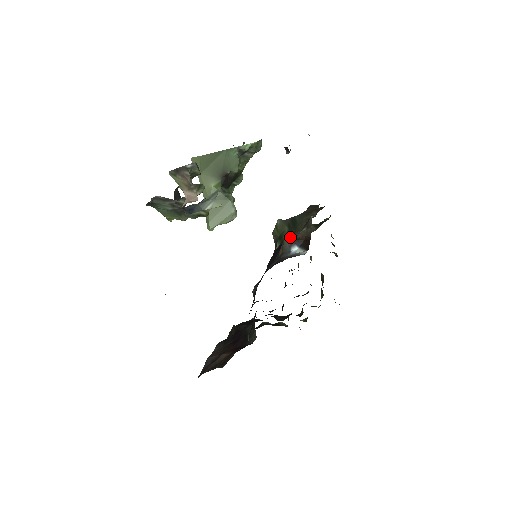
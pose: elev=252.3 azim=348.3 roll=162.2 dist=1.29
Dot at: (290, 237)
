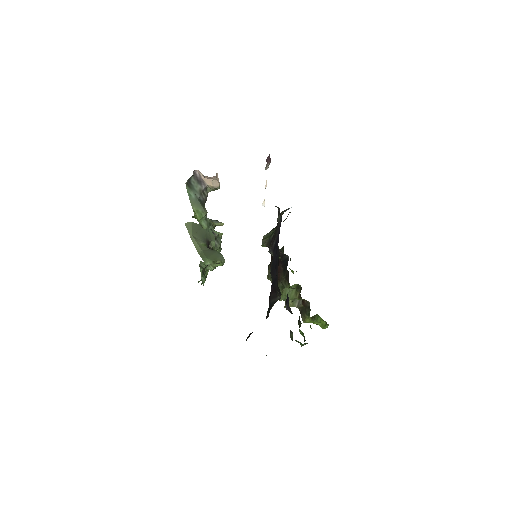
Dot at: occluded
